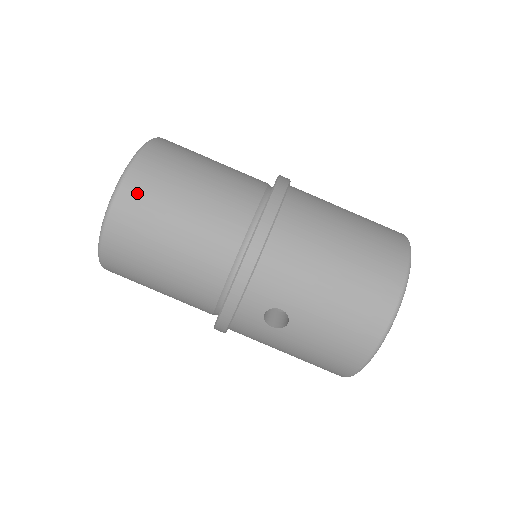
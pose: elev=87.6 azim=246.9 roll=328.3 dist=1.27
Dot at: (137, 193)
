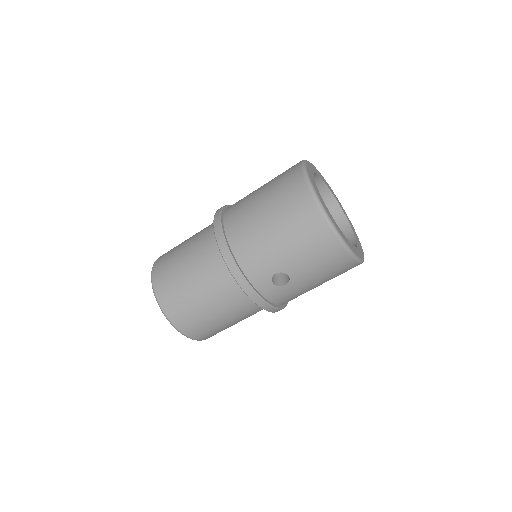
Dot at: (167, 297)
